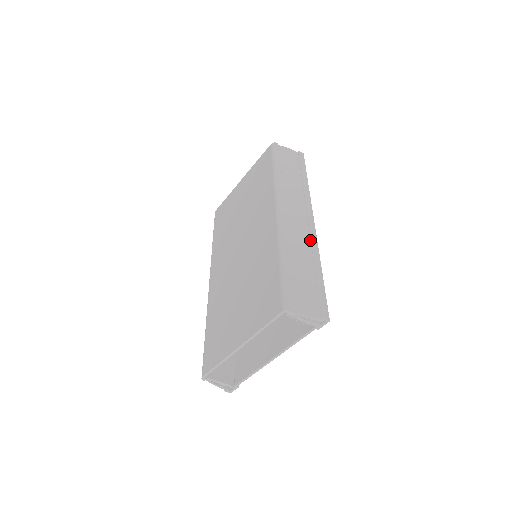
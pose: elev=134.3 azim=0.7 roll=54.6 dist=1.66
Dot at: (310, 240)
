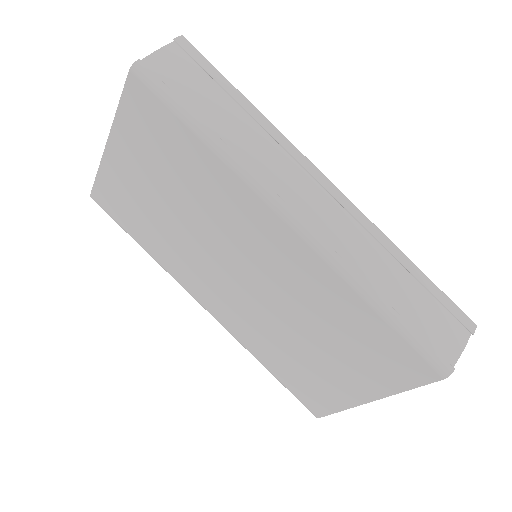
Dot at: (358, 224)
